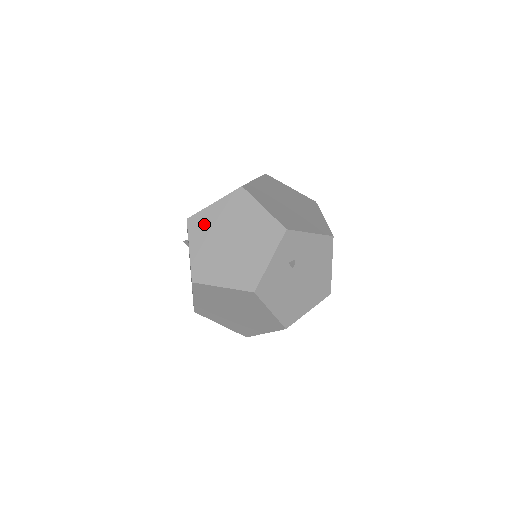
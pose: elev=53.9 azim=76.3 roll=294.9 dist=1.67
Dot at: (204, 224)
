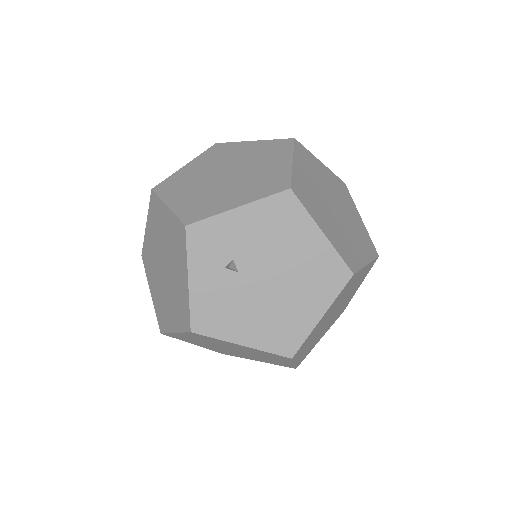
Dot at: (148, 256)
